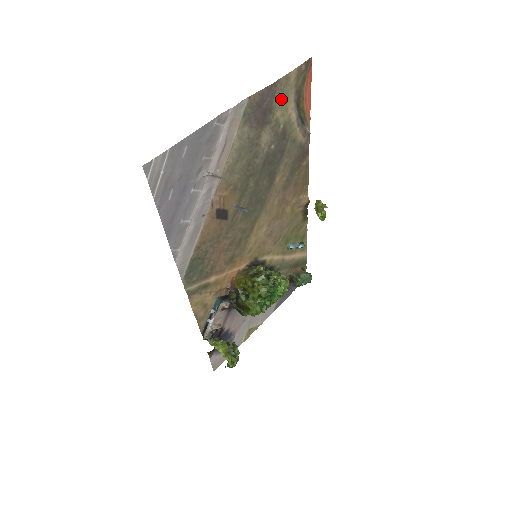
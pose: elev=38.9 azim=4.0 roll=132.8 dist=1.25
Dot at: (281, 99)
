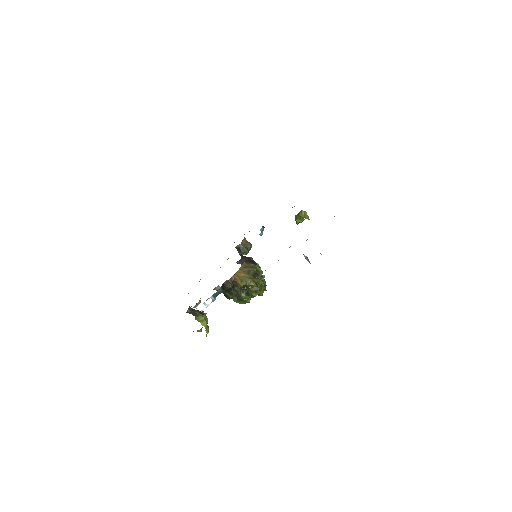
Dot at: occluded
